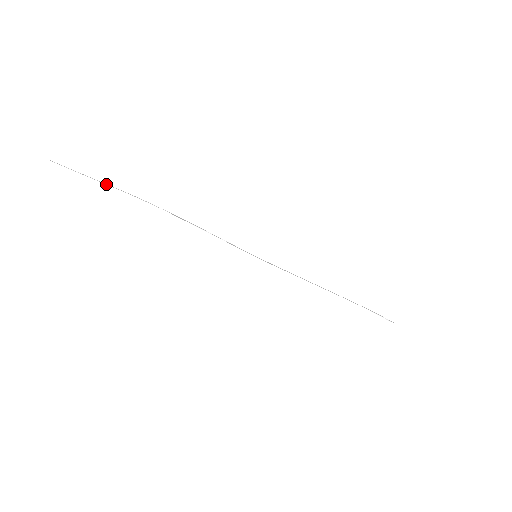
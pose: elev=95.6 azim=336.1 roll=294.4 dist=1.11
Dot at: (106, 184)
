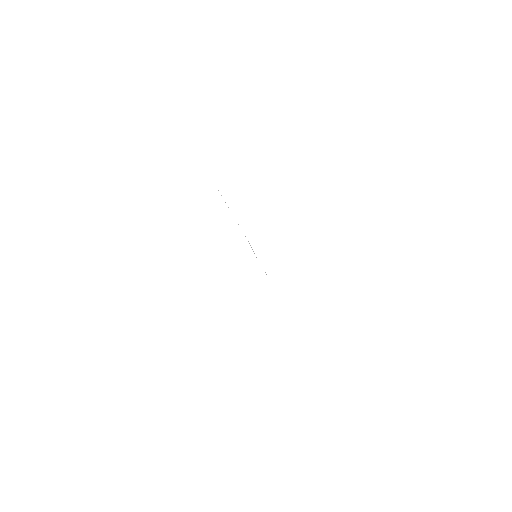
Dot at: occluded
